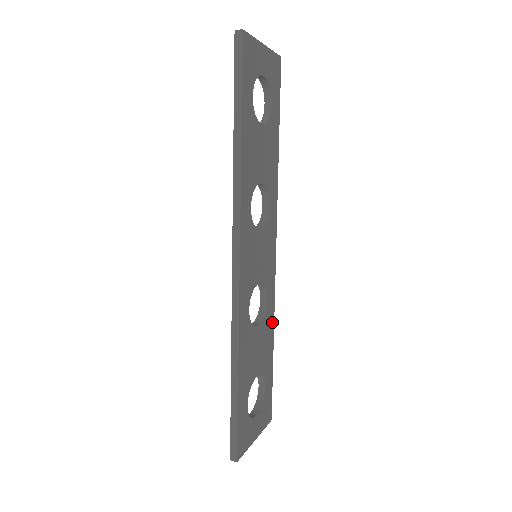
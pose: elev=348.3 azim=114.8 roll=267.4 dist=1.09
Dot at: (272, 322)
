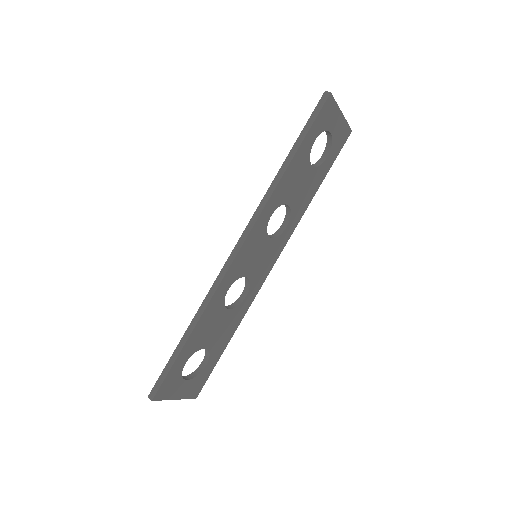
Dot at: (241, 318)
